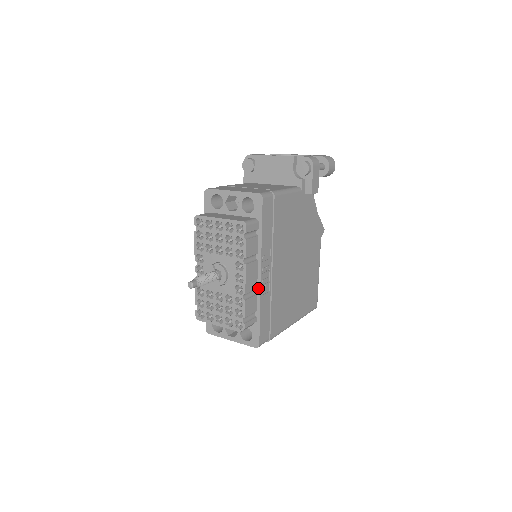
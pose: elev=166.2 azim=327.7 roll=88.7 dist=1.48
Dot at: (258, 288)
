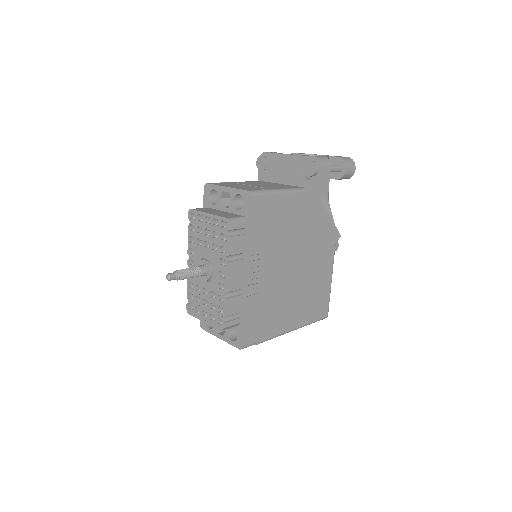
Dot at: (244, 288)
